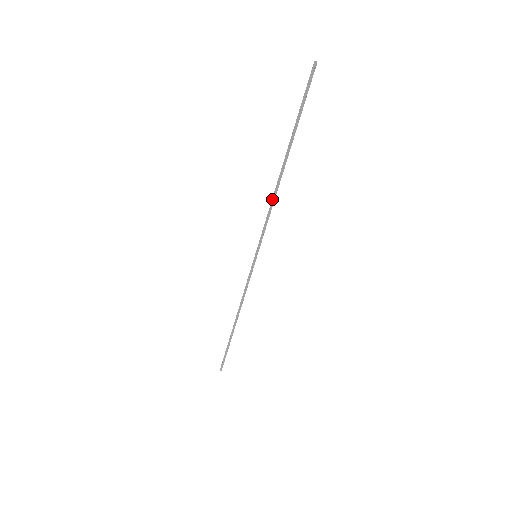
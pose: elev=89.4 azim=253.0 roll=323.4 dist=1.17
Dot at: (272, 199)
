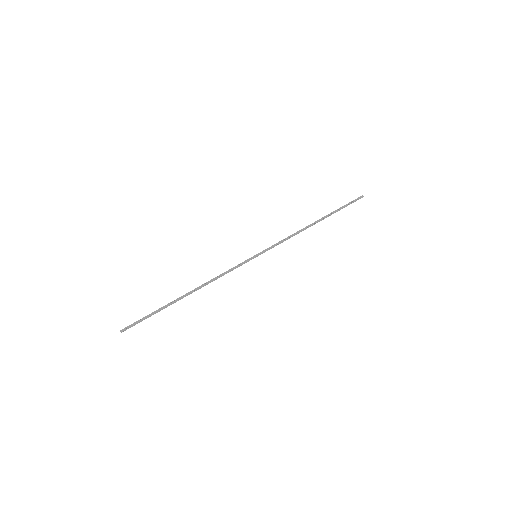
Dot at: (297, 232)
